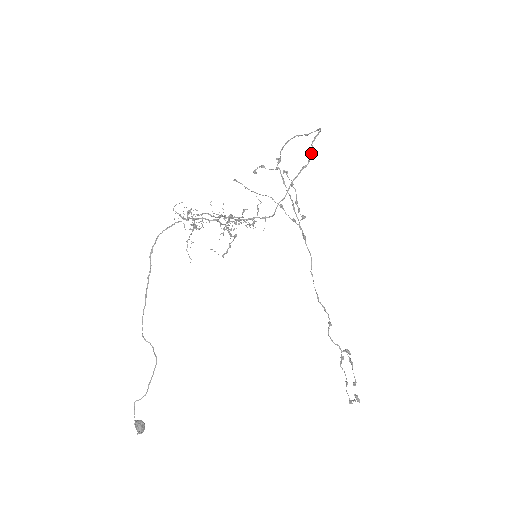
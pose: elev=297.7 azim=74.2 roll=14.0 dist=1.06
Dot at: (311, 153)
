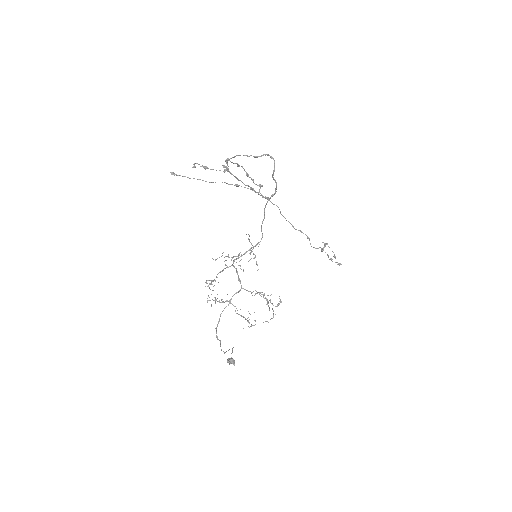
Dot at: (276, 186)
